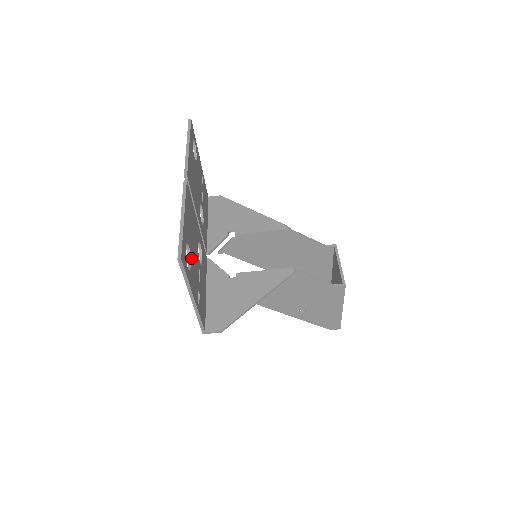
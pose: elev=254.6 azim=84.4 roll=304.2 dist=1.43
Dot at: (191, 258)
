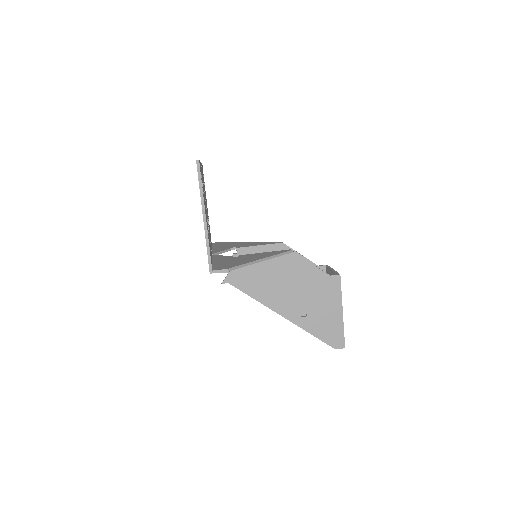
Dot at: occluded
